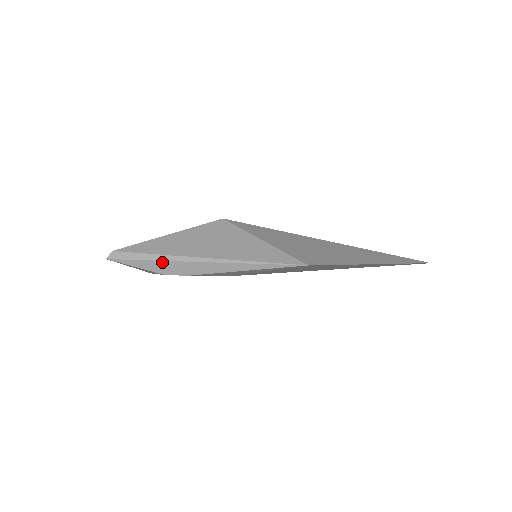
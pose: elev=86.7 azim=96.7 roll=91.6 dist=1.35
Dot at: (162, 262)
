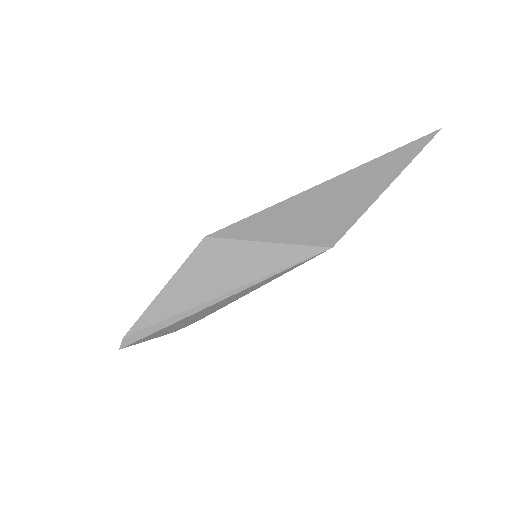
Dot at: (173, 324)
